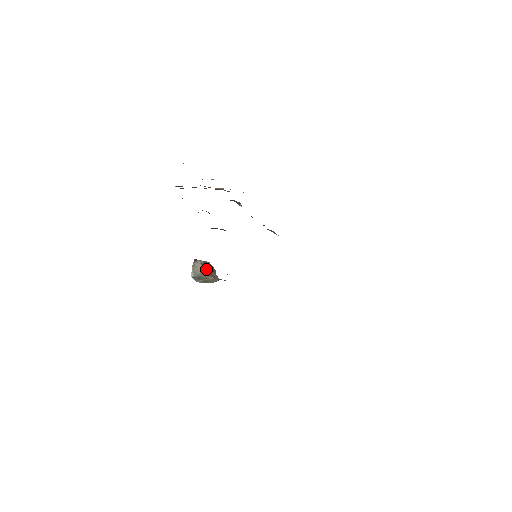
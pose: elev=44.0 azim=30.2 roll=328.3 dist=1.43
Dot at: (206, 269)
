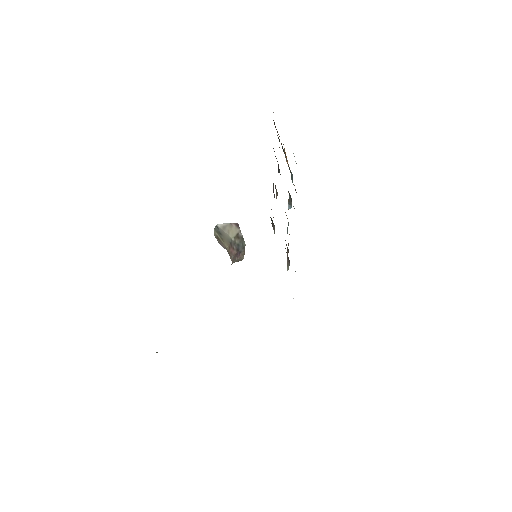
Dot at: (235, 241)
